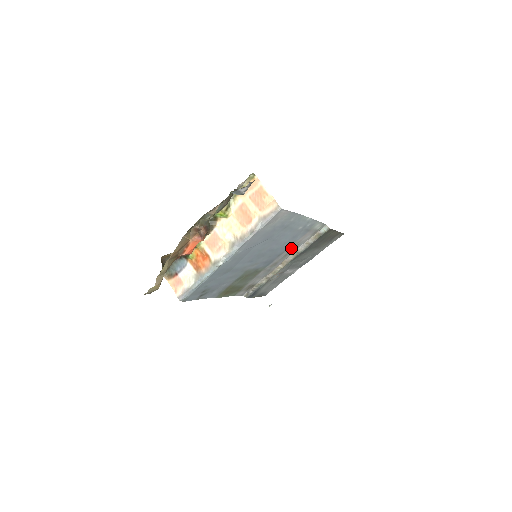
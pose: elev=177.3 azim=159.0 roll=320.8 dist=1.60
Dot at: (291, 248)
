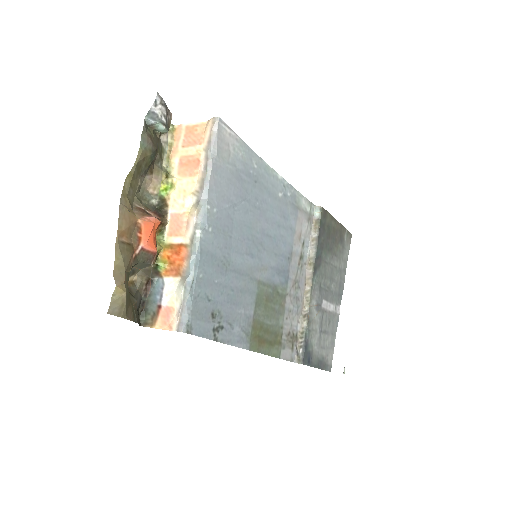
Dot at: (297, 248)
